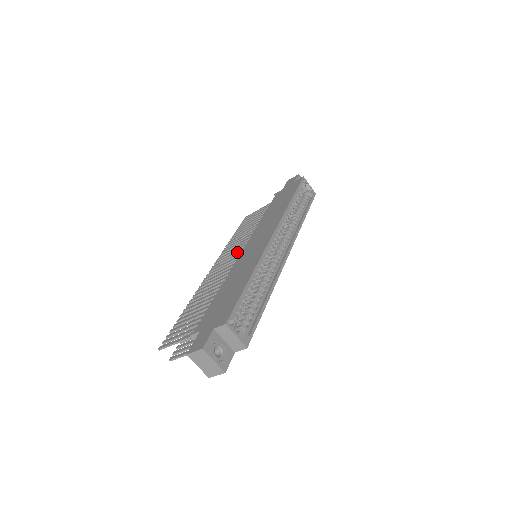
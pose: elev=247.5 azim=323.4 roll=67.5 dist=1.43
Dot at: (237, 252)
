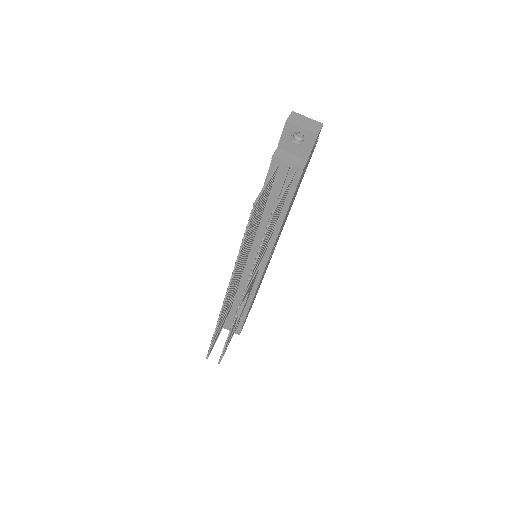
Dot at: occluded
